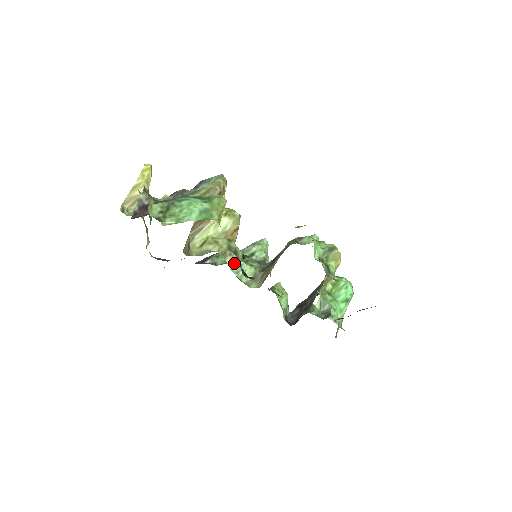
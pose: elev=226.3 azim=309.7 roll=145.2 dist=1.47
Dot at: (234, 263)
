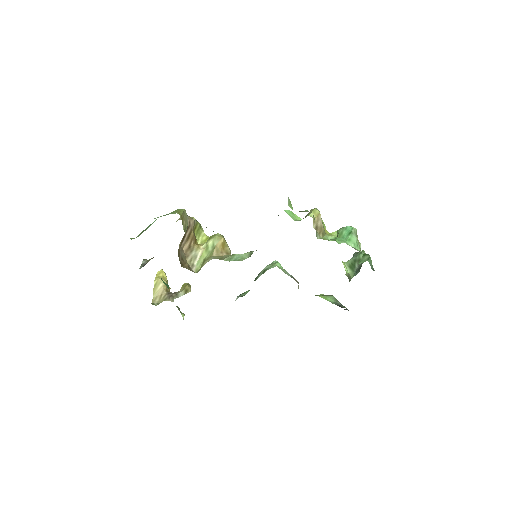
Dot at: (230, 258)
